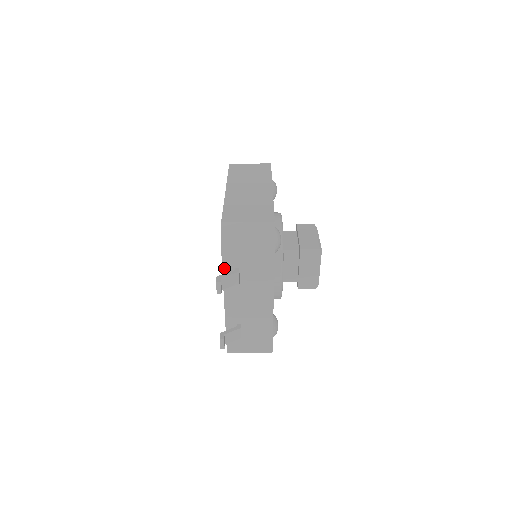
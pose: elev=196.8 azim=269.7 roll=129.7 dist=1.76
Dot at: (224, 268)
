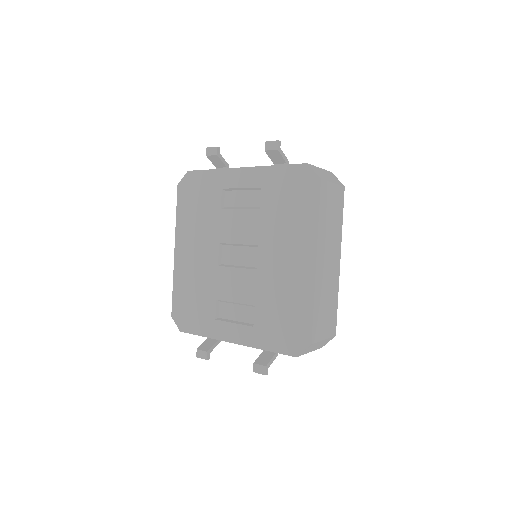
Dot at: (270, 351)
